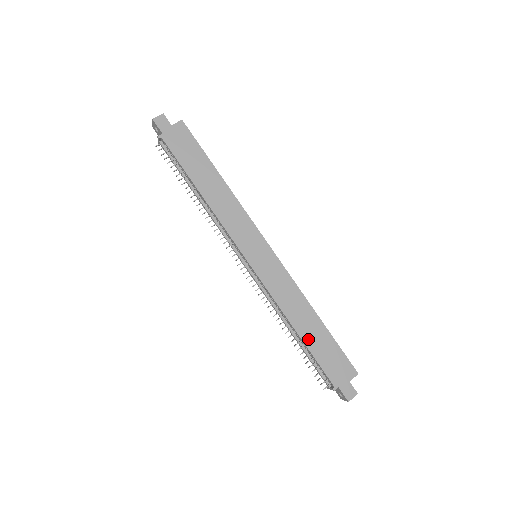
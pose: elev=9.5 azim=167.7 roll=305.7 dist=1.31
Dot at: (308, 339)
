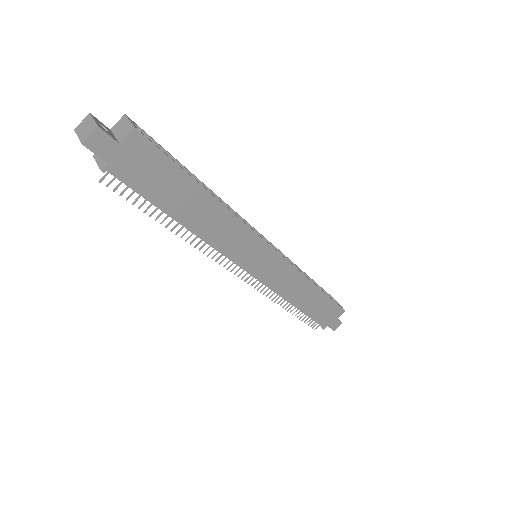
Dot at: (307, 308)
